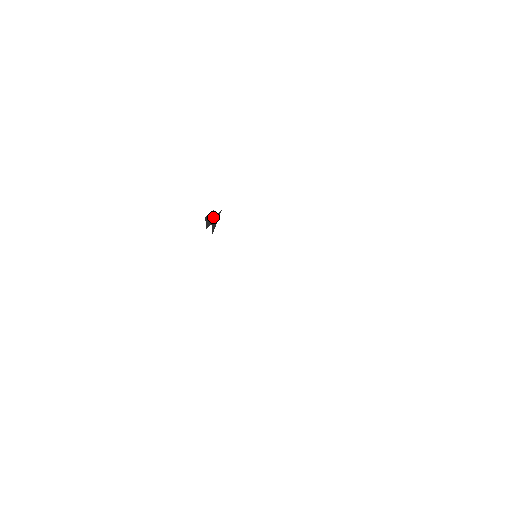
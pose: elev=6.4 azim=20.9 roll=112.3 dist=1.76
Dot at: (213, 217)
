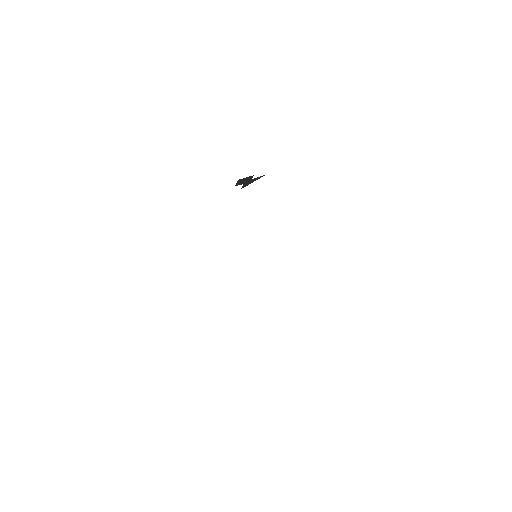
Dot at: (250, 179)
